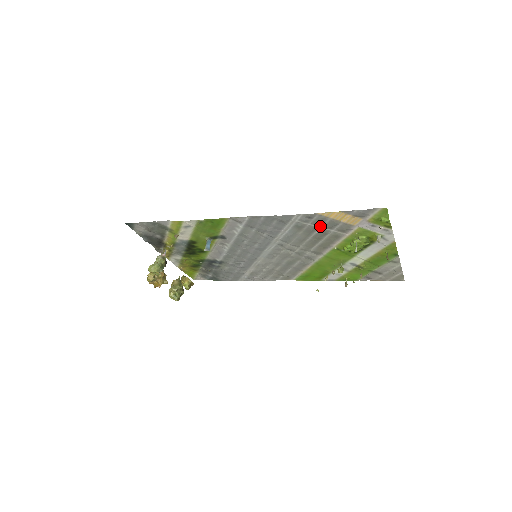
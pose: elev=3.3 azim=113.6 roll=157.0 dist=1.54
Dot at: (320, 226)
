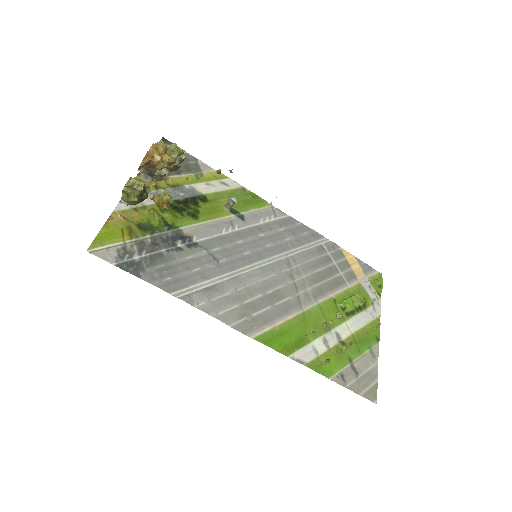
Dot at: (335, 261)
